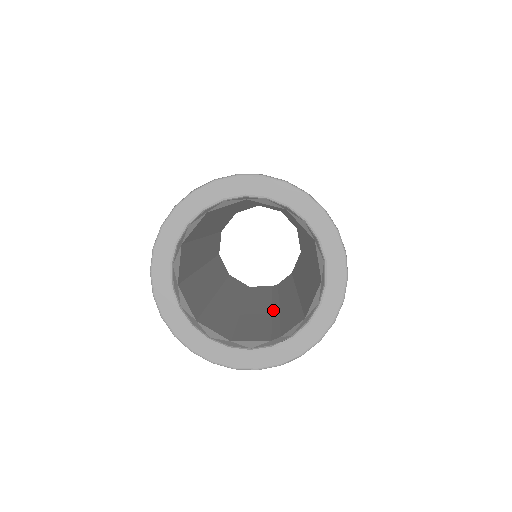
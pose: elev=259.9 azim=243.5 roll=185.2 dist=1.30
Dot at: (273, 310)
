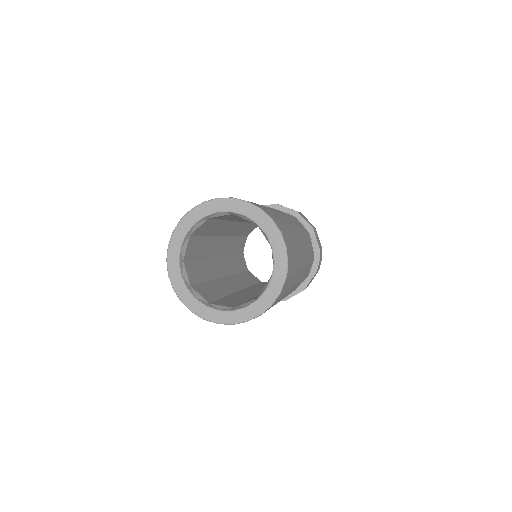
Dot at: occluded
